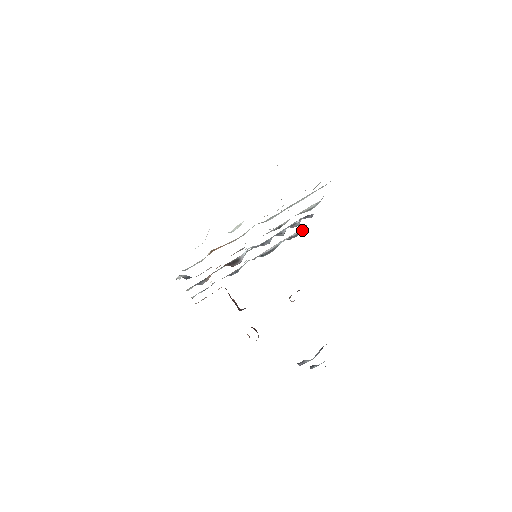
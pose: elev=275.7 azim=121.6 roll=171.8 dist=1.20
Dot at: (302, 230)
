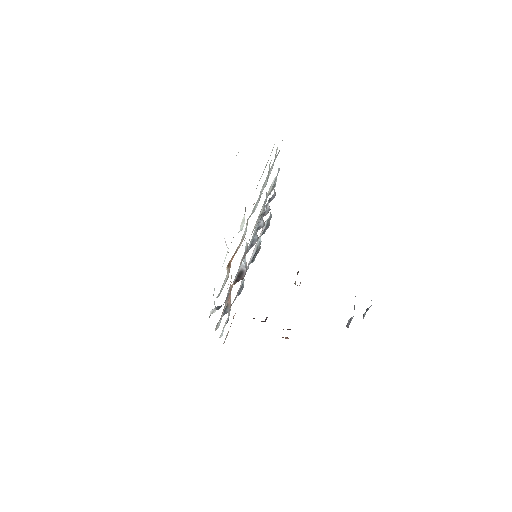
Dot at: (269, 218)
